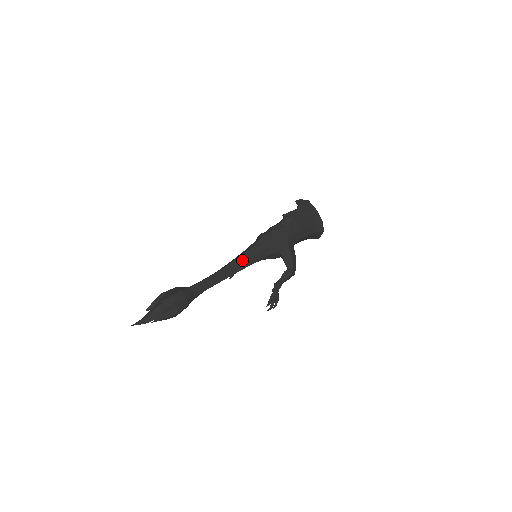
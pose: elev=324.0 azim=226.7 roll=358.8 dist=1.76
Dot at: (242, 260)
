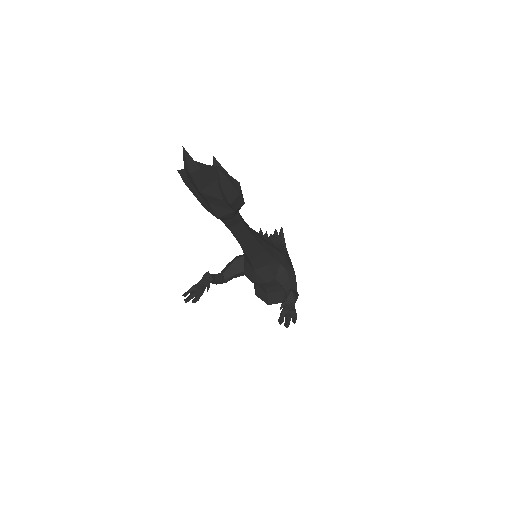
Dot at: (258, 235)
